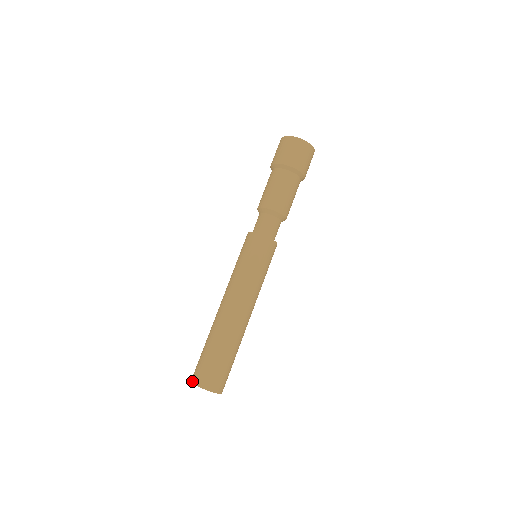
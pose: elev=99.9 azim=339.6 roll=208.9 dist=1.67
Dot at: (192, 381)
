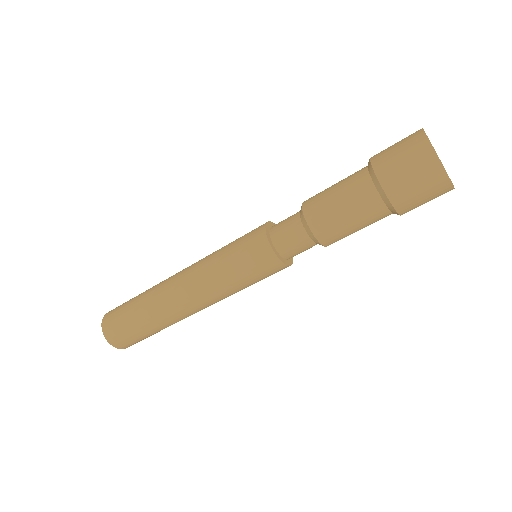
Dot at: (103, 322)
